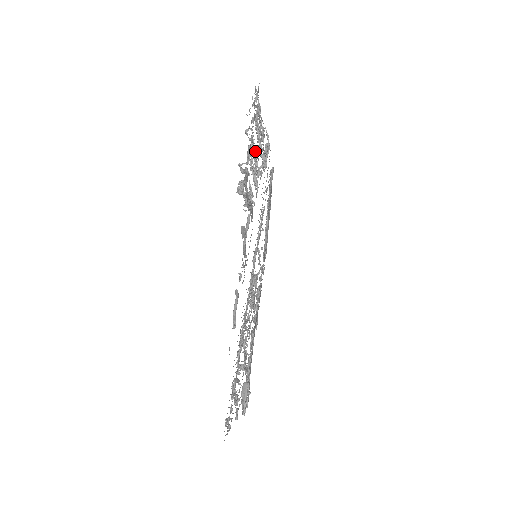
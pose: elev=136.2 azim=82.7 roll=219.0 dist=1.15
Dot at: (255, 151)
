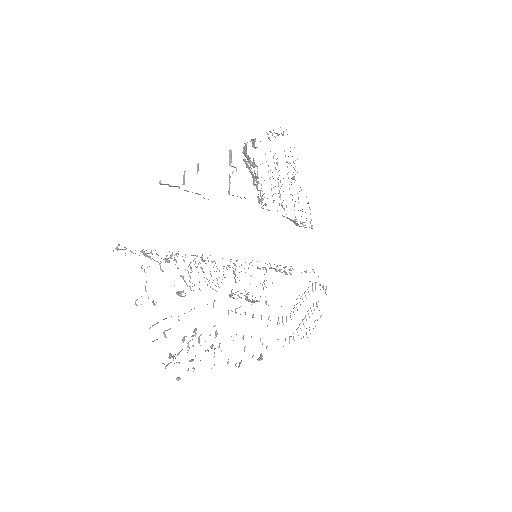
Dot at: occluded
